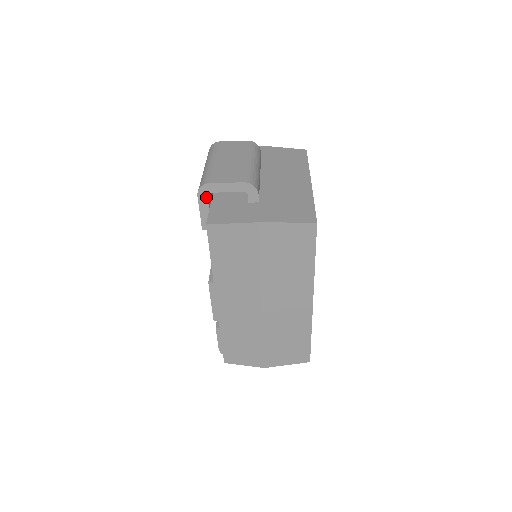
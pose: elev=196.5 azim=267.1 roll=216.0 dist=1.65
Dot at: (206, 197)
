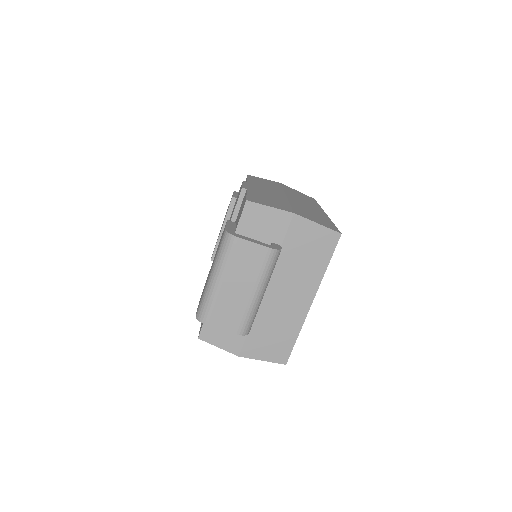
Dot at: occluded
